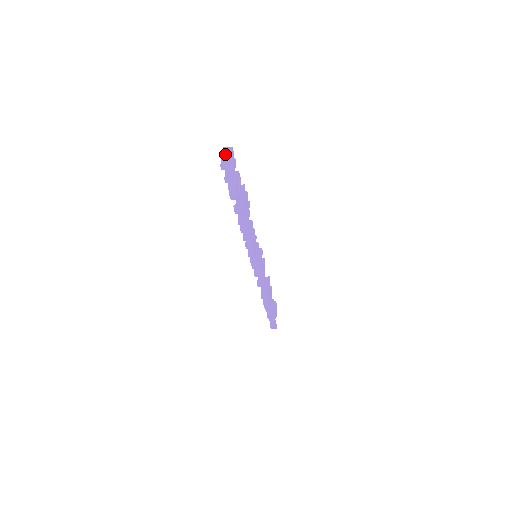
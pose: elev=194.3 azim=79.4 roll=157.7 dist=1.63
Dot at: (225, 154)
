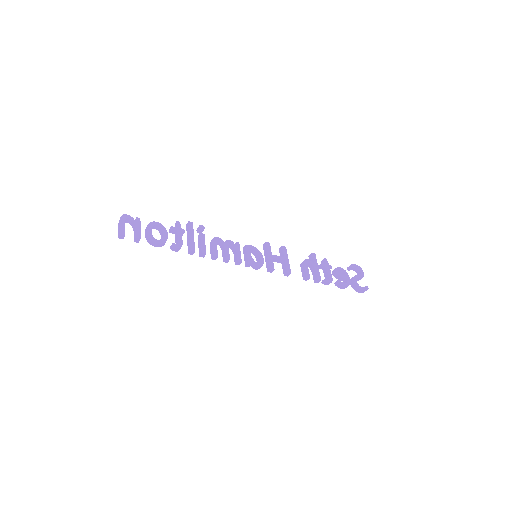
Dot at: (119, 226)
